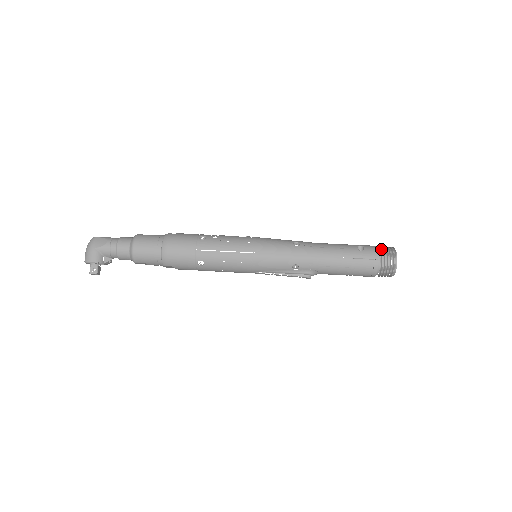
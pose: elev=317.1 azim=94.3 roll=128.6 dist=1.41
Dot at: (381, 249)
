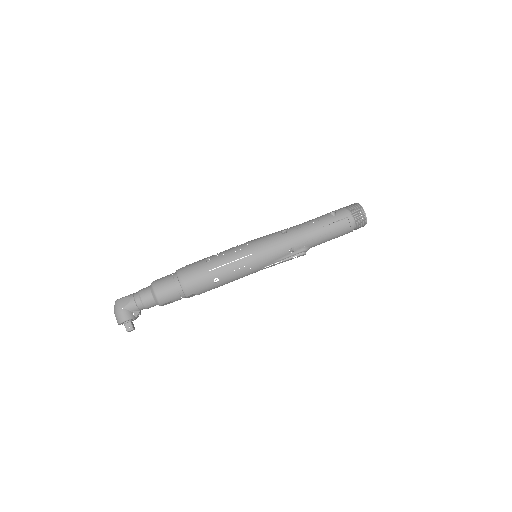
Dot at: (348, 208)
